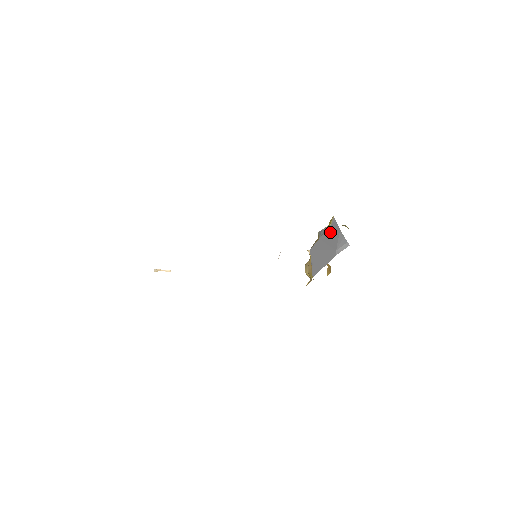
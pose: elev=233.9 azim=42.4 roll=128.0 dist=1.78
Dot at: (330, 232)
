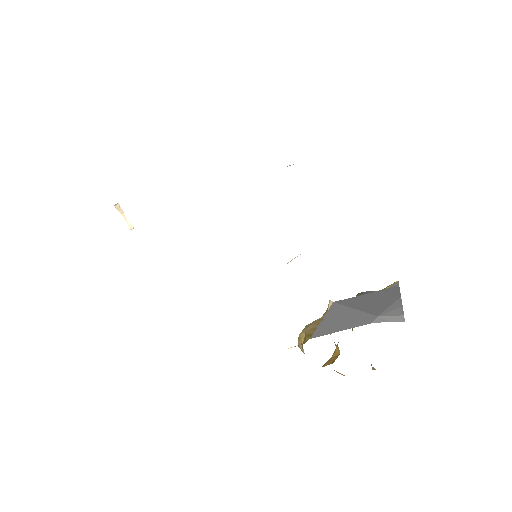
Dot at: (381, 294)
